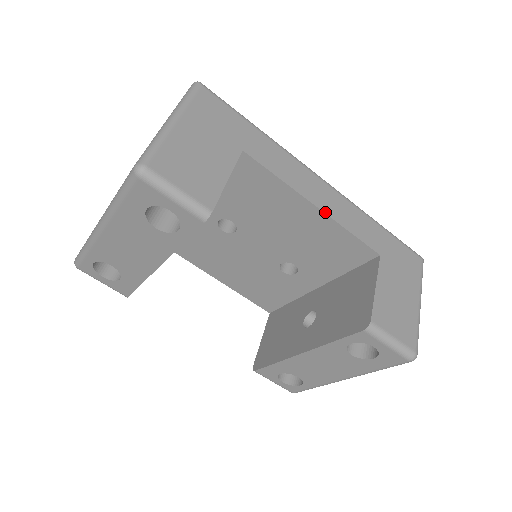
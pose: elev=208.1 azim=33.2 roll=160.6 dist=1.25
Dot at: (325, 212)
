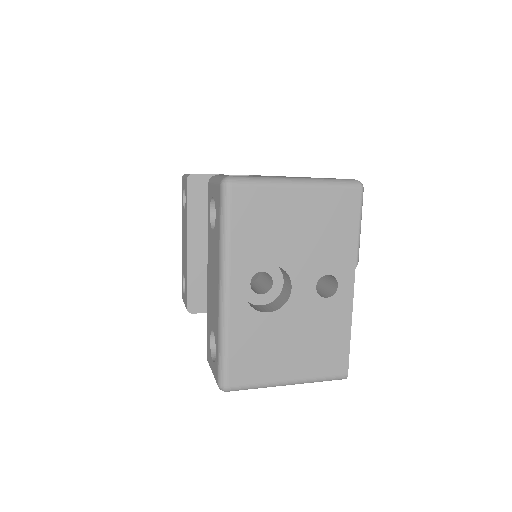
Dot at: (272, 176)
